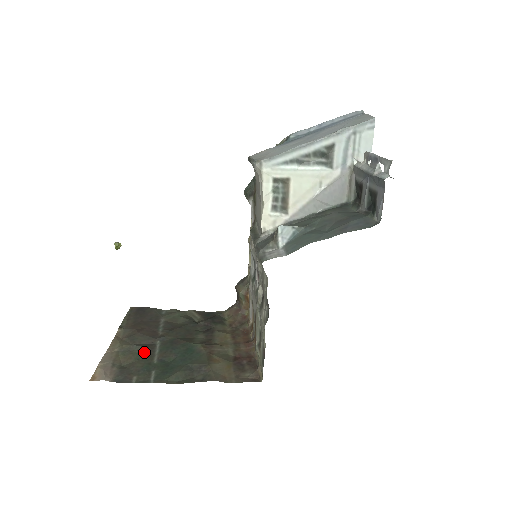
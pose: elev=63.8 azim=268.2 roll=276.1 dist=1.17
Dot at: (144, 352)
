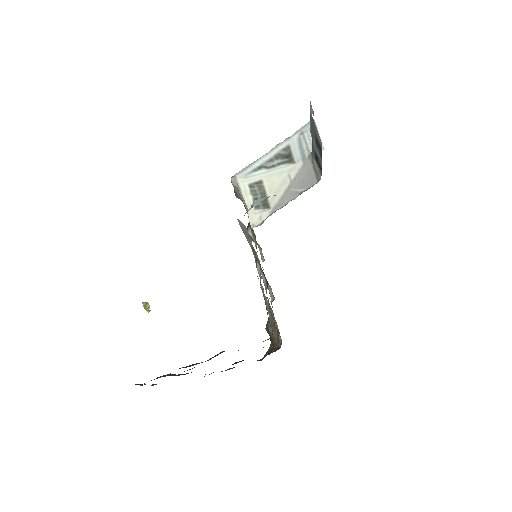
Dot at: occluded
